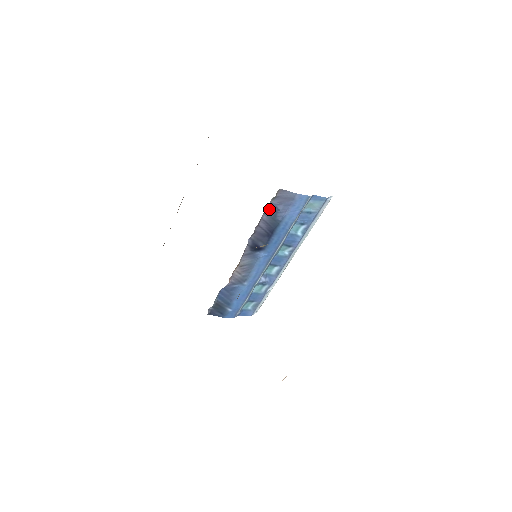
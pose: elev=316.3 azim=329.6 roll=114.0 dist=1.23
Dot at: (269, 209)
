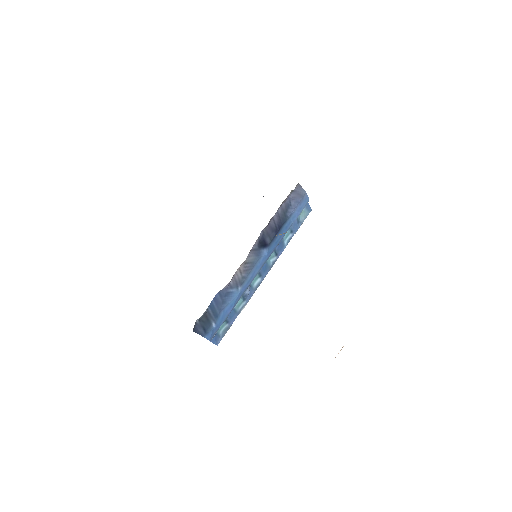
Dot at: (285, 202)
